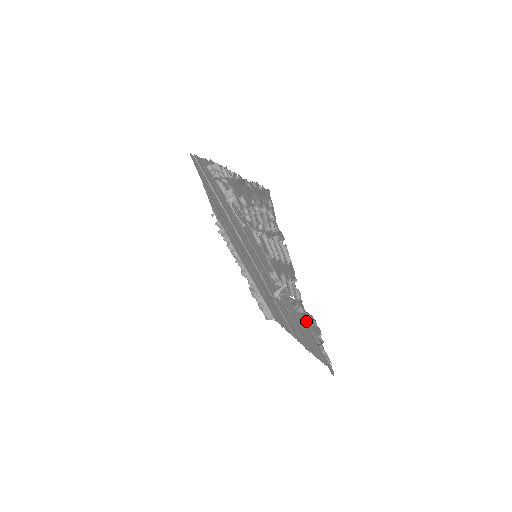
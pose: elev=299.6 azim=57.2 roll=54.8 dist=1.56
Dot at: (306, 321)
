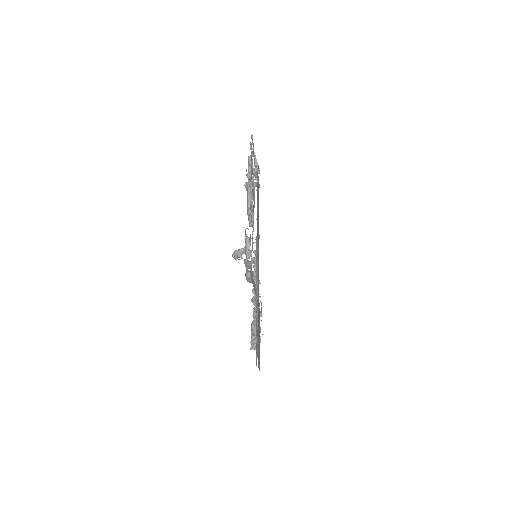
Dot at: occluded
